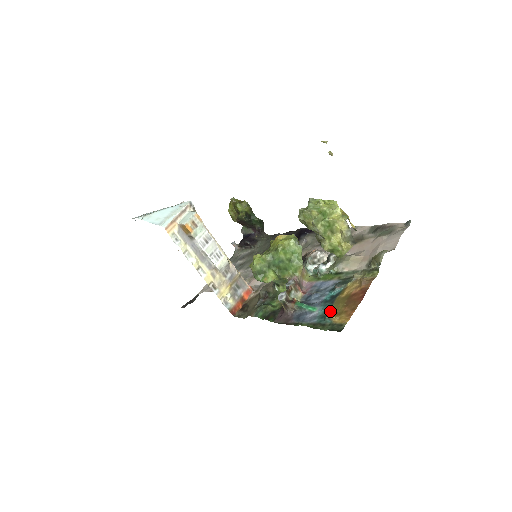
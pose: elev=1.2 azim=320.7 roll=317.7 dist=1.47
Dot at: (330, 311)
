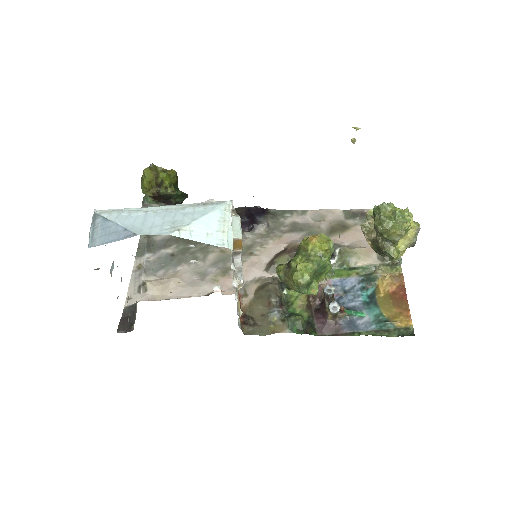
Dot at: (382, 314)
